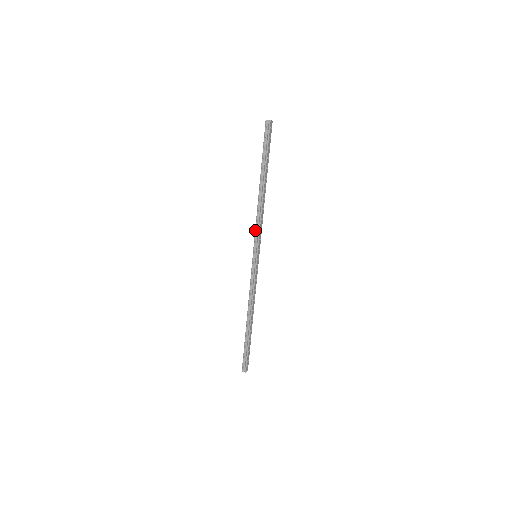
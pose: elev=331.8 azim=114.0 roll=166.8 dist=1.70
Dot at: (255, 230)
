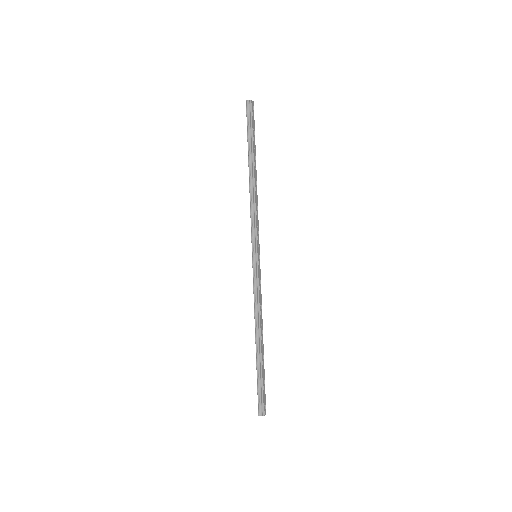
Dot at: (251, 224)
